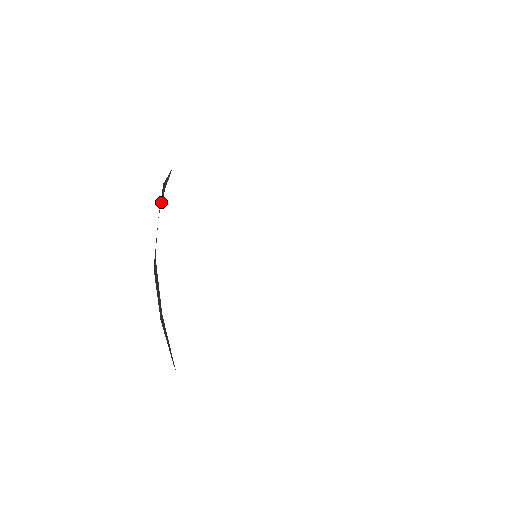
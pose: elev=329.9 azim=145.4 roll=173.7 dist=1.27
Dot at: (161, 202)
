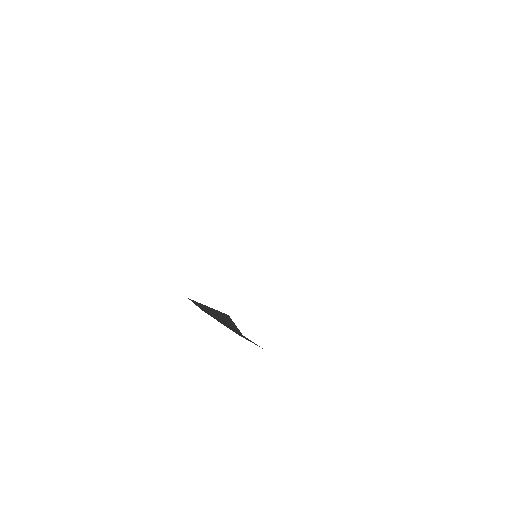
Dot at: (213, 315)
